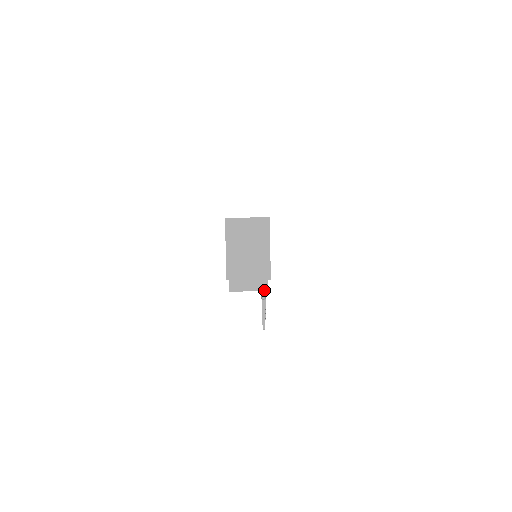
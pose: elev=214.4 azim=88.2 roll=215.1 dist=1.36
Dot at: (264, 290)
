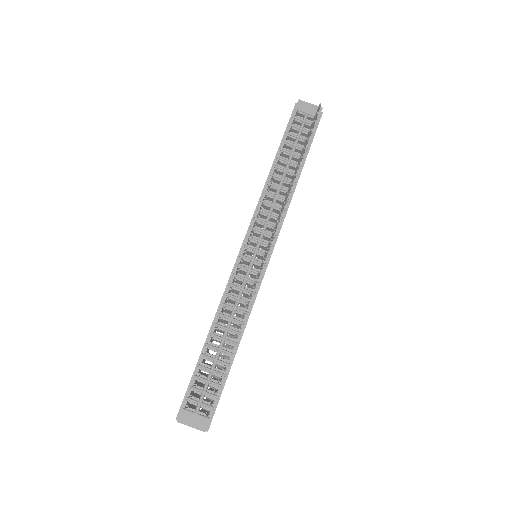
Dot at: (320, 107)
